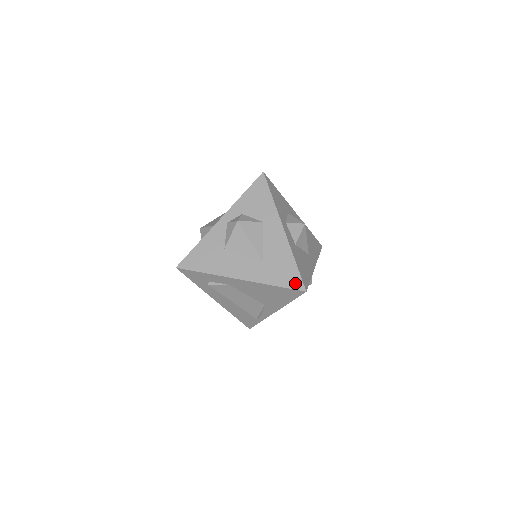
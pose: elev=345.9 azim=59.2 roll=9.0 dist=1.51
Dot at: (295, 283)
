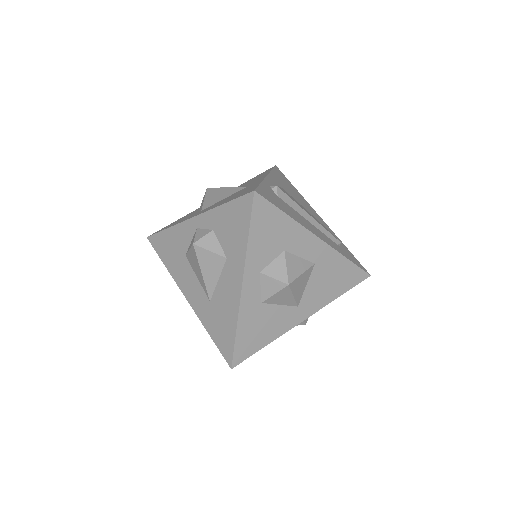
Dot at: (226, 351)
